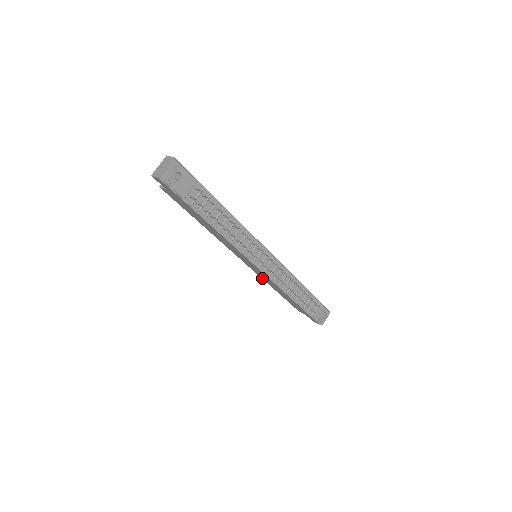
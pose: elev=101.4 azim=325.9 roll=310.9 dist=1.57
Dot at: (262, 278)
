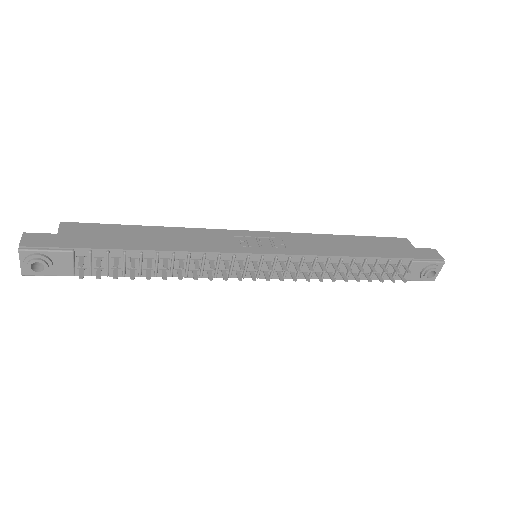
Dot at: occluded
